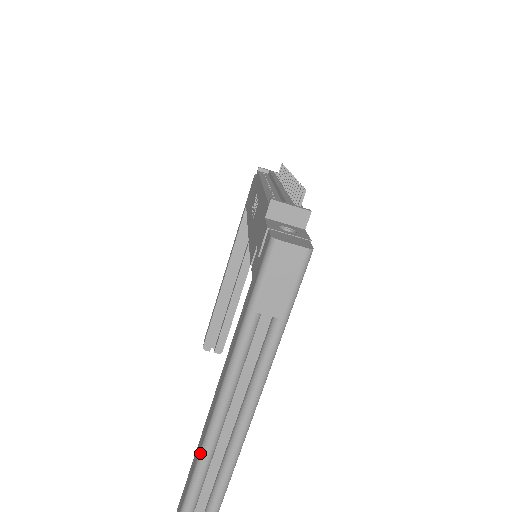
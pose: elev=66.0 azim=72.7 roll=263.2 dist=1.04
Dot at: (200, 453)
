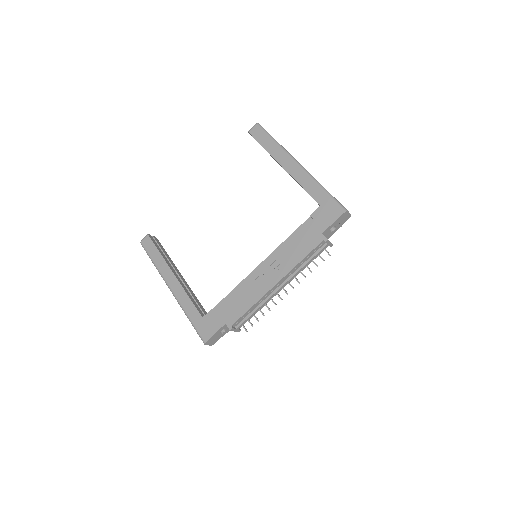
Dot at: (159, 271)
